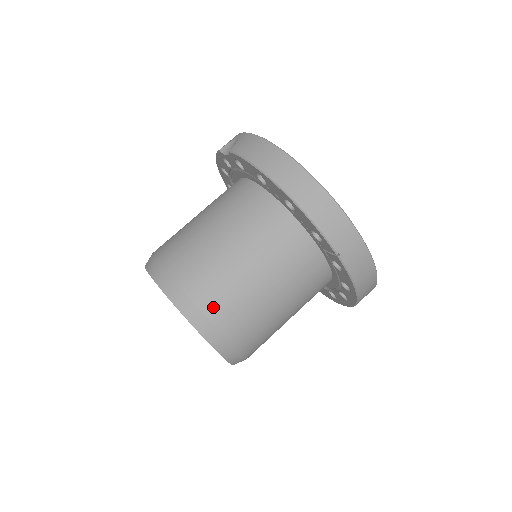
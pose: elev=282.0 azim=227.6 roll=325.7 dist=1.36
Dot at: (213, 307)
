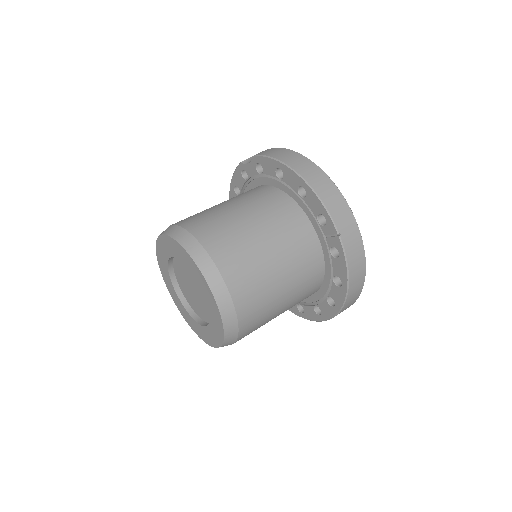
Dot at: (224, 261)
